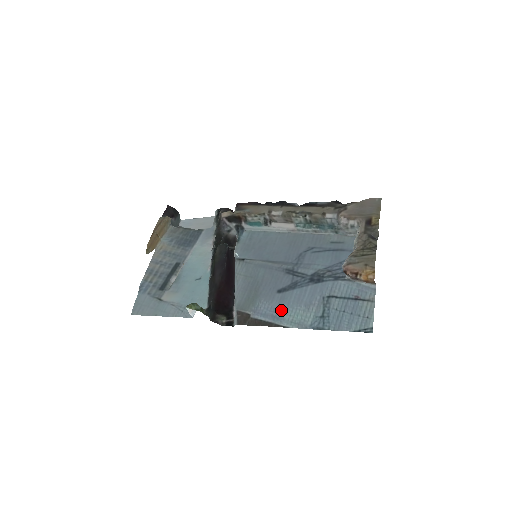
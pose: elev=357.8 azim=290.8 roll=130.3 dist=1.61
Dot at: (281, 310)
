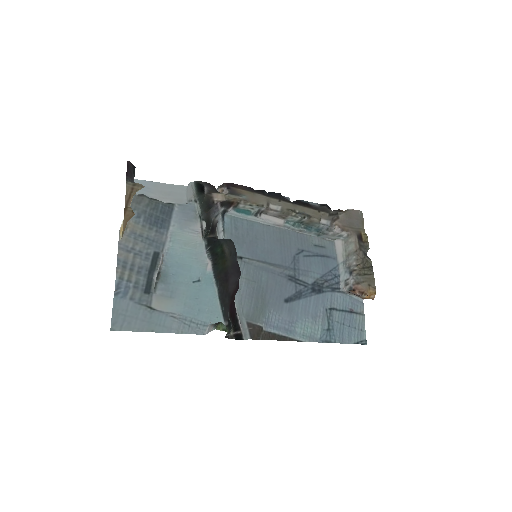
Dot at: (292, 322)
